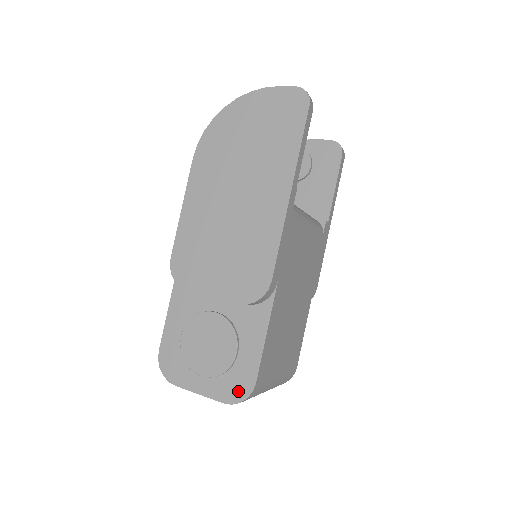
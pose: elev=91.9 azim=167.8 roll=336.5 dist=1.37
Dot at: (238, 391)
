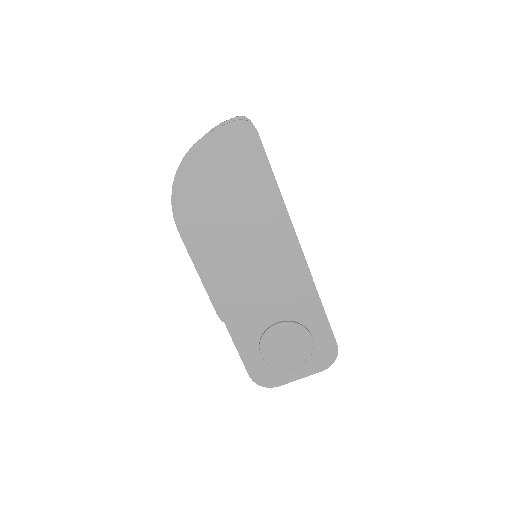
Dot at: (328, 357)
